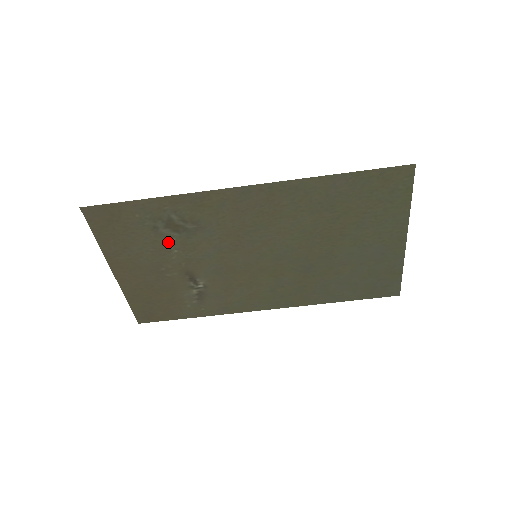
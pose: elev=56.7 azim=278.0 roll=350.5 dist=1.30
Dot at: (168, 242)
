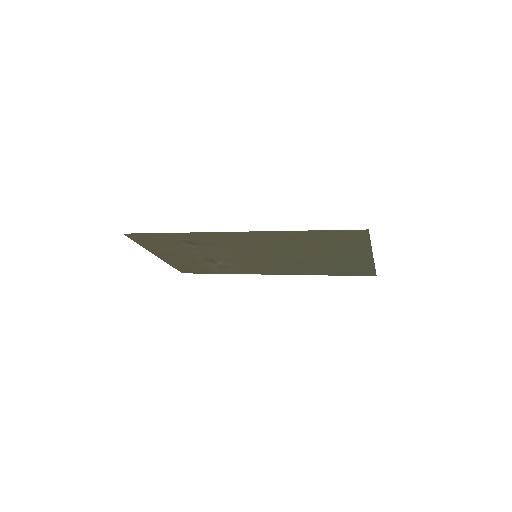
Dot at: (189, 248)
